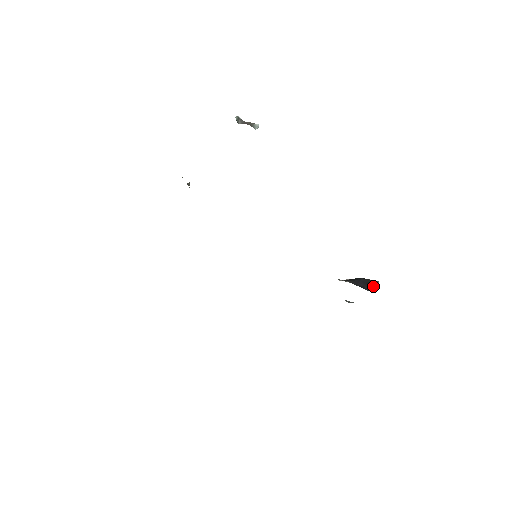
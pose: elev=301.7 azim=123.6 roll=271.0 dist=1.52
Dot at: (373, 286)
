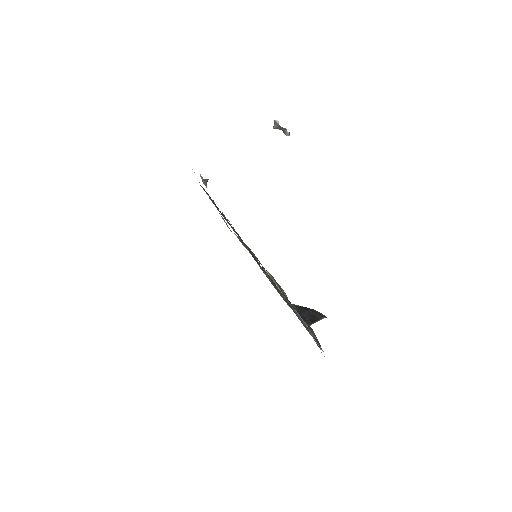
Dot at: (315, 320)
